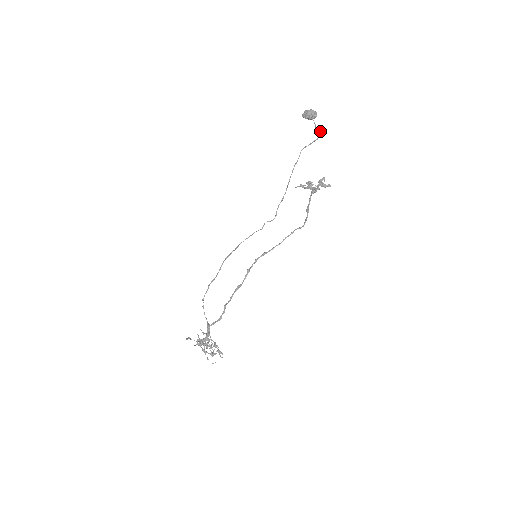
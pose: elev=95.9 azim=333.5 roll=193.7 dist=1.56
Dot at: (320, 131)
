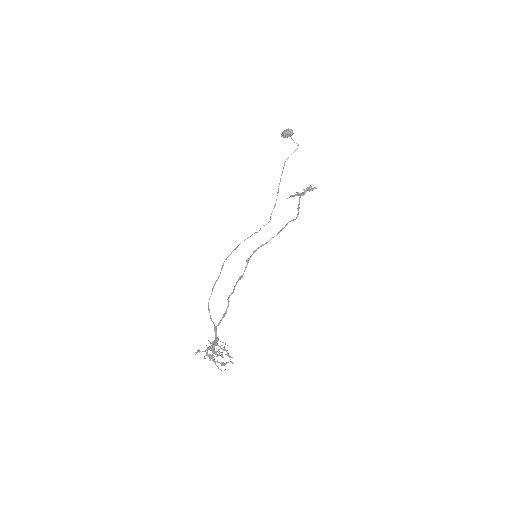
Dot at: (298, 144)
